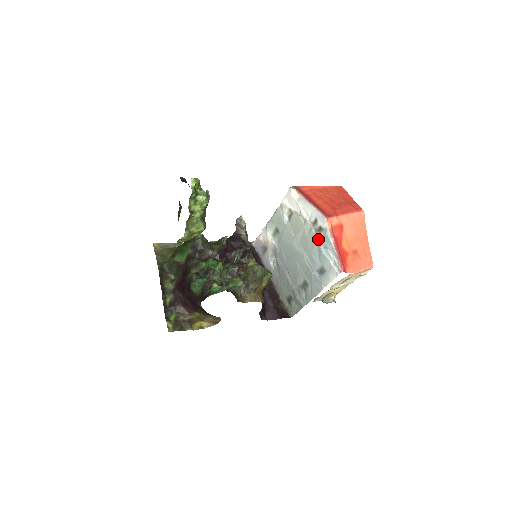
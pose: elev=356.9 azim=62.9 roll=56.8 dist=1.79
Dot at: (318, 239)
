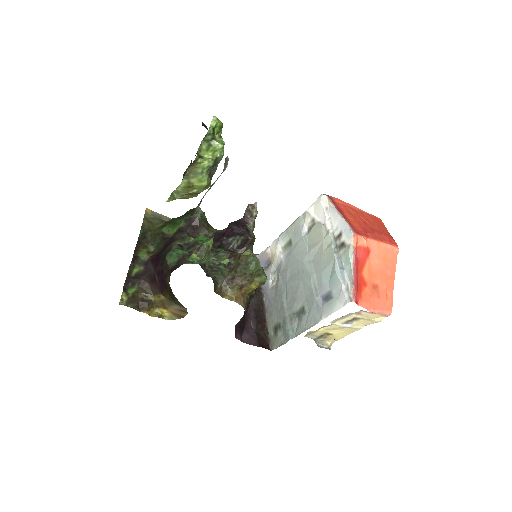
Dot at: (336, 256)
